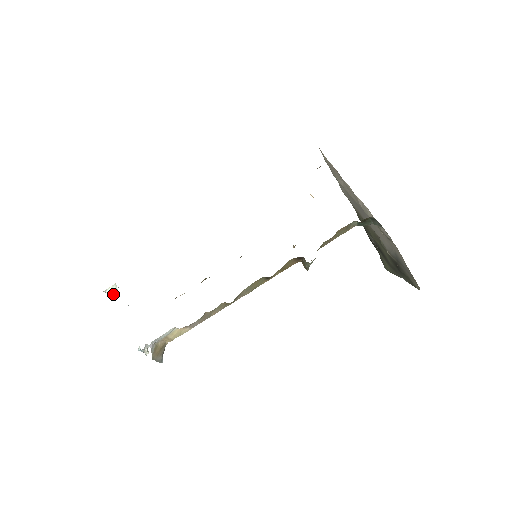
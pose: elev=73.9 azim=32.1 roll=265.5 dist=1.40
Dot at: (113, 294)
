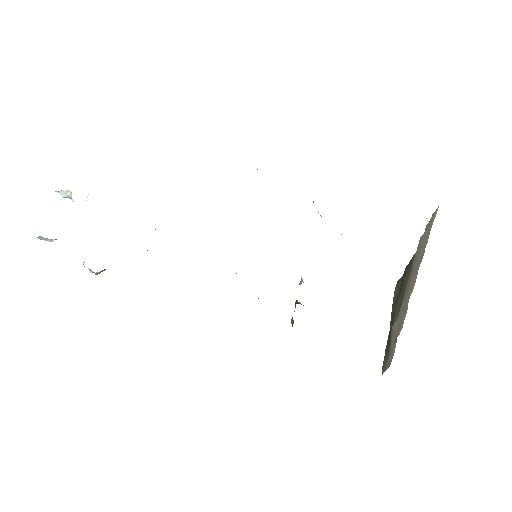
Dot at: (66, 197)
